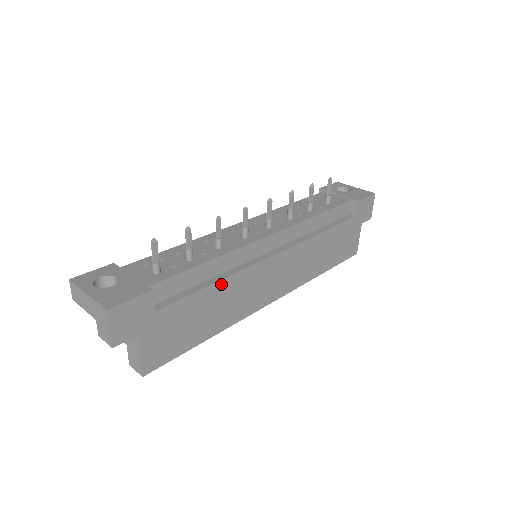
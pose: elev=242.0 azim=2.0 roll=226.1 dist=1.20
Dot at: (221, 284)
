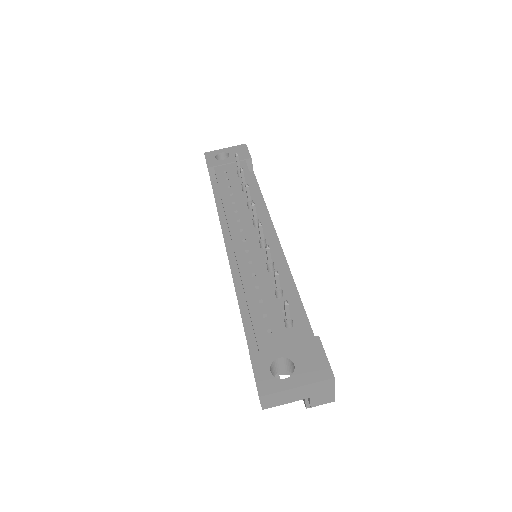
Dot at: (298, 293)
